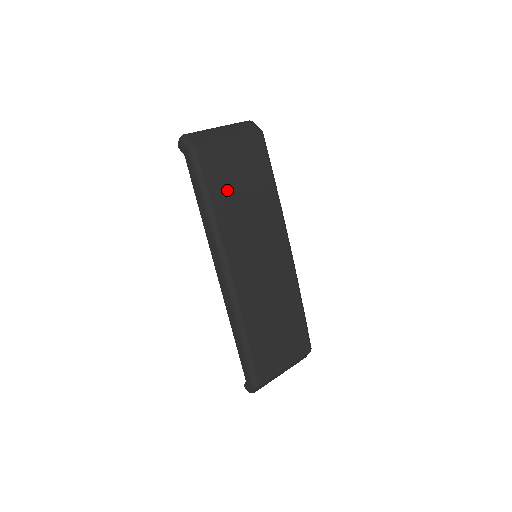
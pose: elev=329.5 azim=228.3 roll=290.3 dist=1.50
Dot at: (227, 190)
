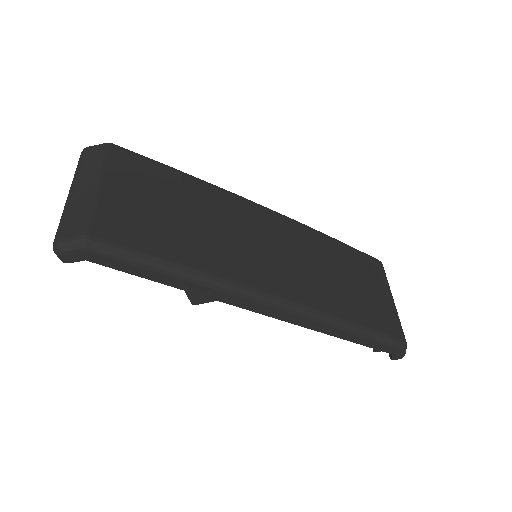
Dot at: (170, 234)
